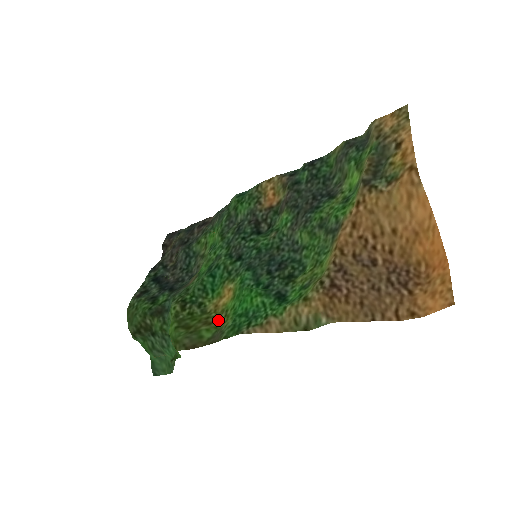
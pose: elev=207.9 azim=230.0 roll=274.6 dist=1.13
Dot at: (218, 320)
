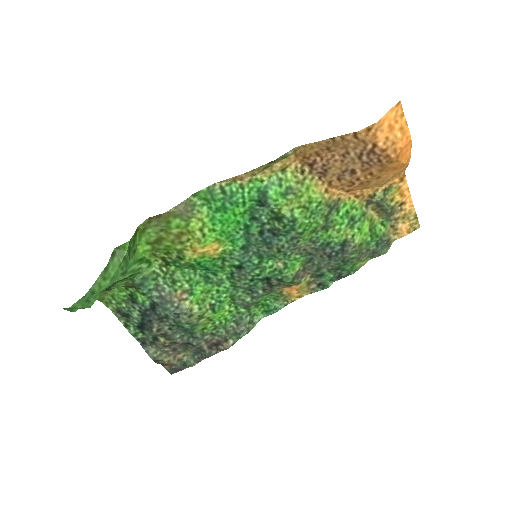
Dot at: (191, 233)
